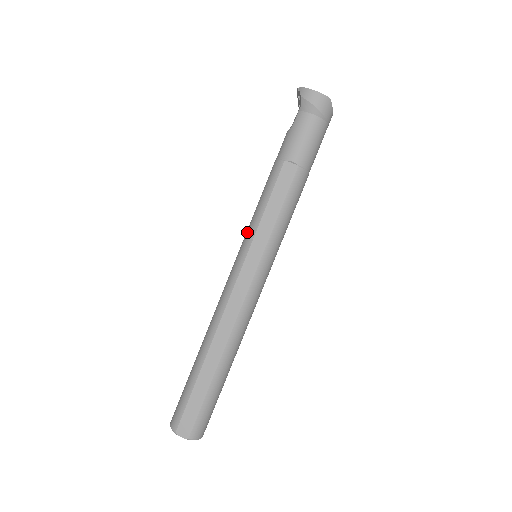
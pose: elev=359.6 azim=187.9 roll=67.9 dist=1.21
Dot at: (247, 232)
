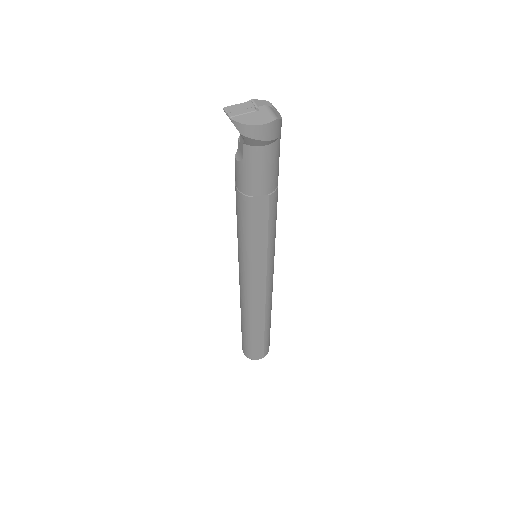
Dot at: (241, 253)
